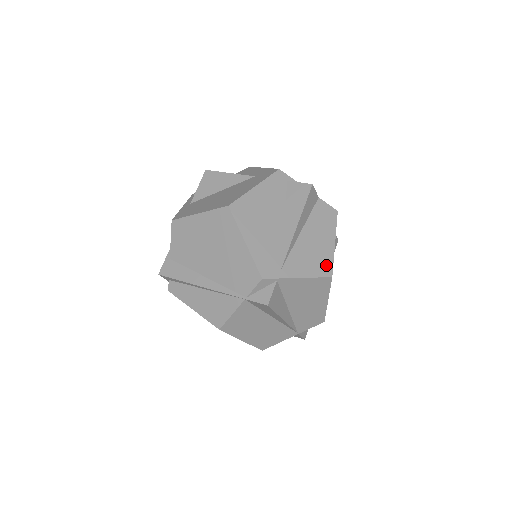
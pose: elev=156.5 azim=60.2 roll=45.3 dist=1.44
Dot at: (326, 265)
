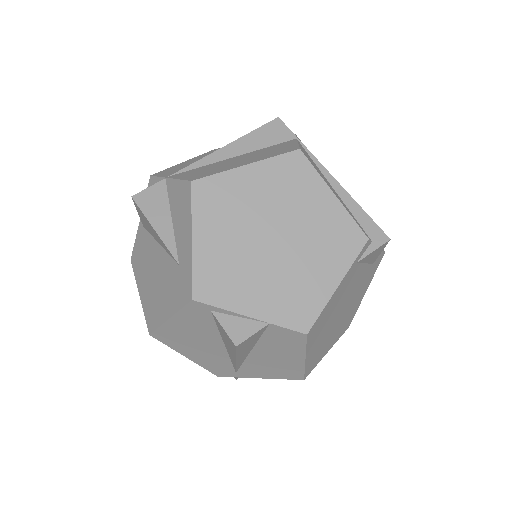
Dot at: (294, 373)
